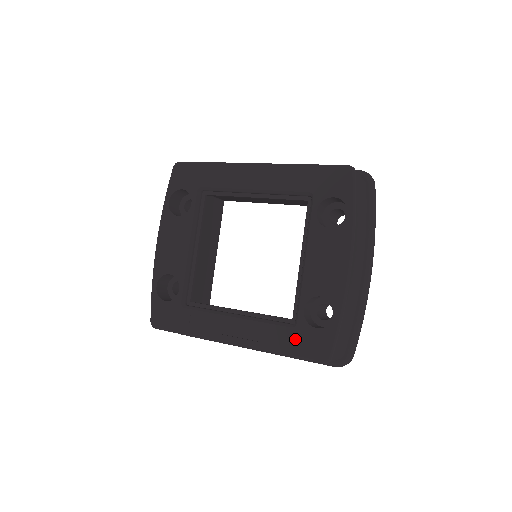
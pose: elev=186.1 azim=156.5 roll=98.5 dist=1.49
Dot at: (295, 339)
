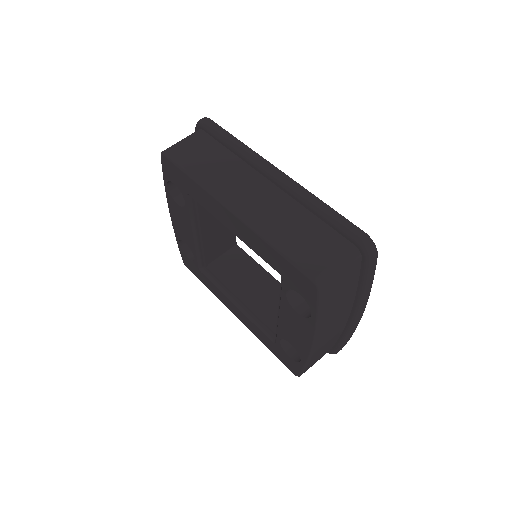
Dot at: (275, 349)
